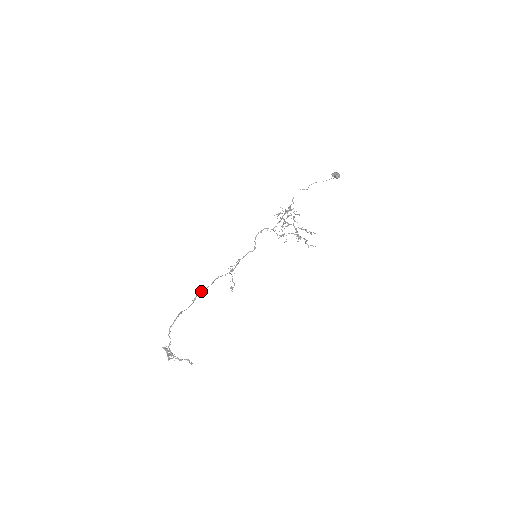
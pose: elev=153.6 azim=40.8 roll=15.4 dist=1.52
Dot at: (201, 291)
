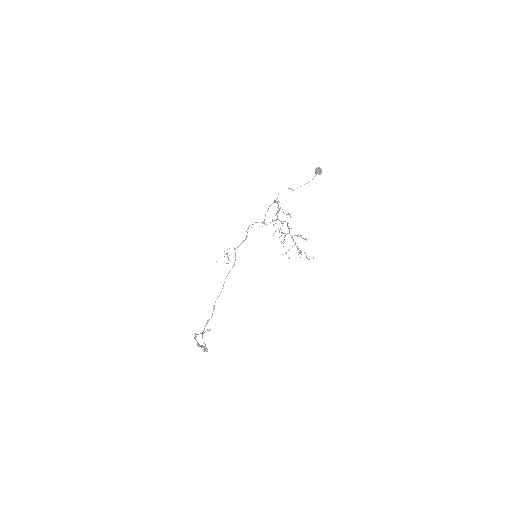
Dot at: (217, 298)
